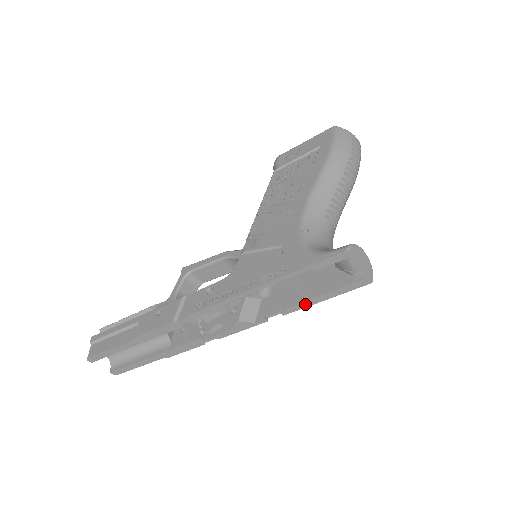
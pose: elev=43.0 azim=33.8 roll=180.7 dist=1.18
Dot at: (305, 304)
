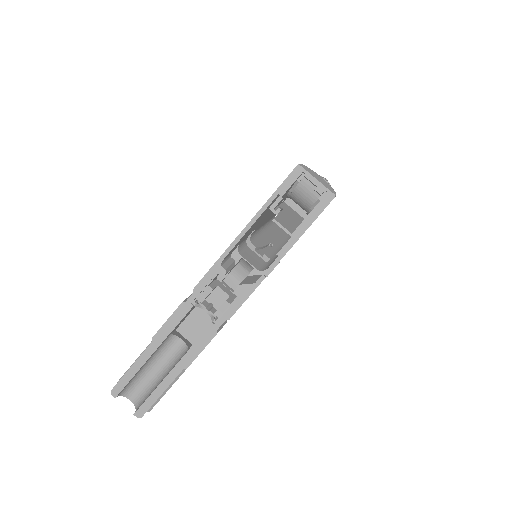
Dot at: (290, 242)
